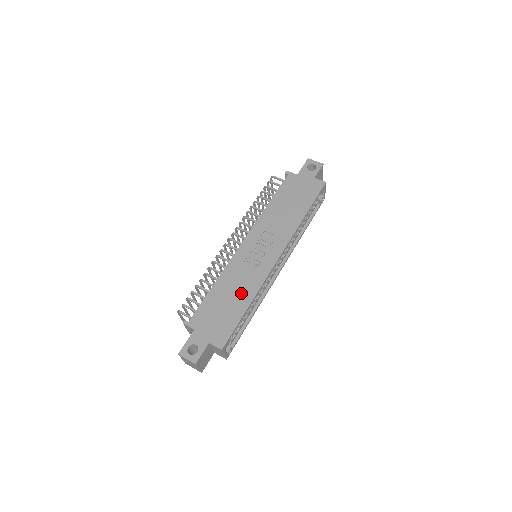
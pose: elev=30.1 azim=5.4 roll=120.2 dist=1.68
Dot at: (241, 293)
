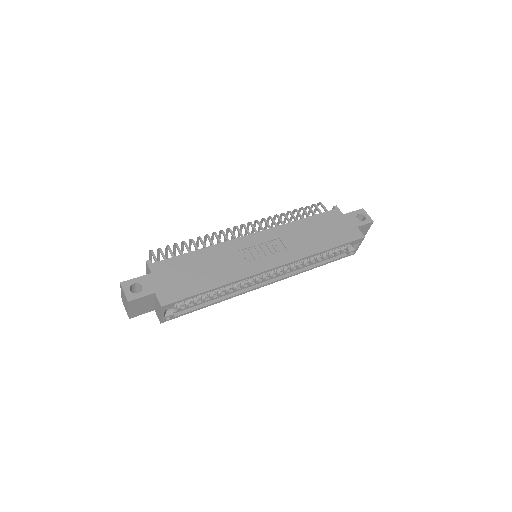
Dot at: (217, 272)
